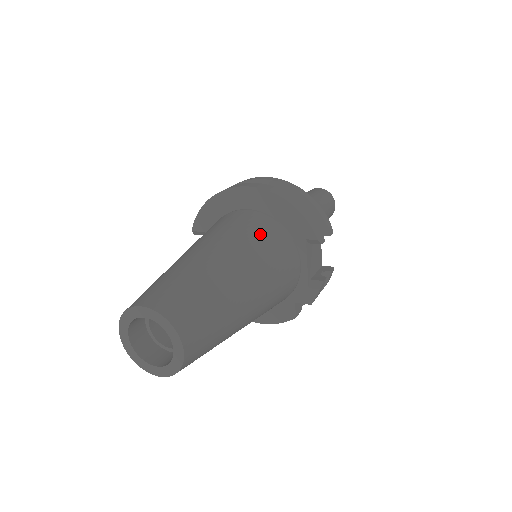
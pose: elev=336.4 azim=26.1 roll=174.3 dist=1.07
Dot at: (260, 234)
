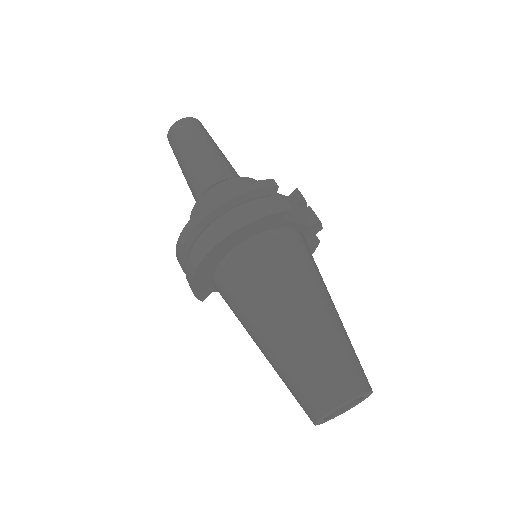
Dot at: (266, 266)
